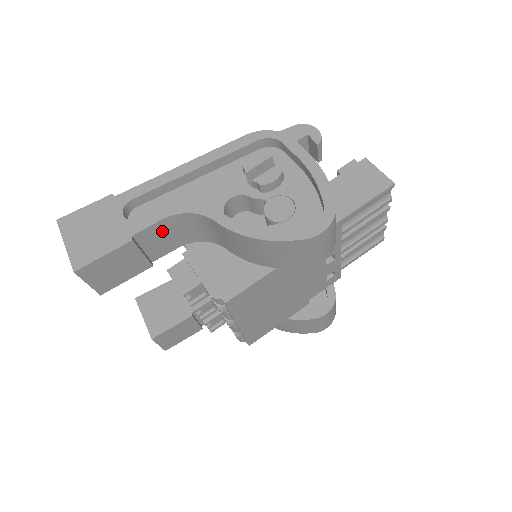
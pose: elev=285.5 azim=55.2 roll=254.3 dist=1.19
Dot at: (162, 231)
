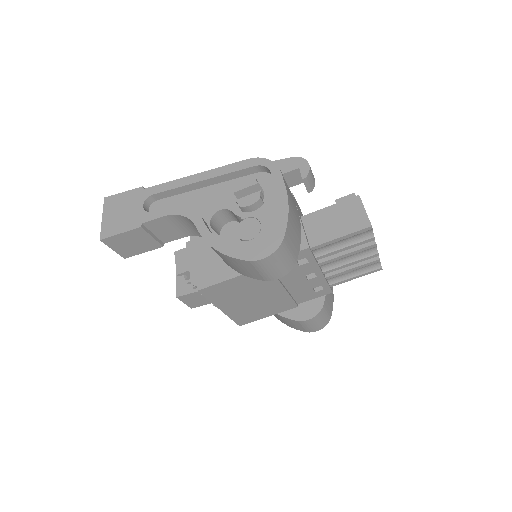
Dot at: (167, 224)
